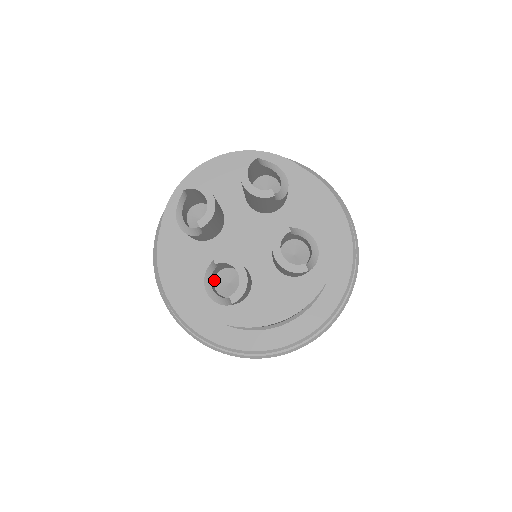
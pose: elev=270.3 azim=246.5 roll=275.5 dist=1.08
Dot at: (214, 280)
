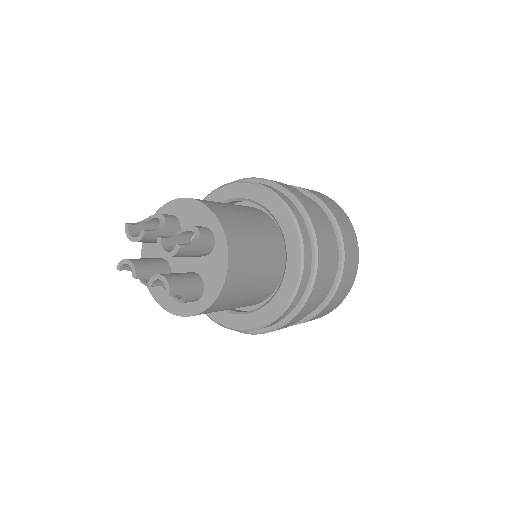
Dot at: occluded
